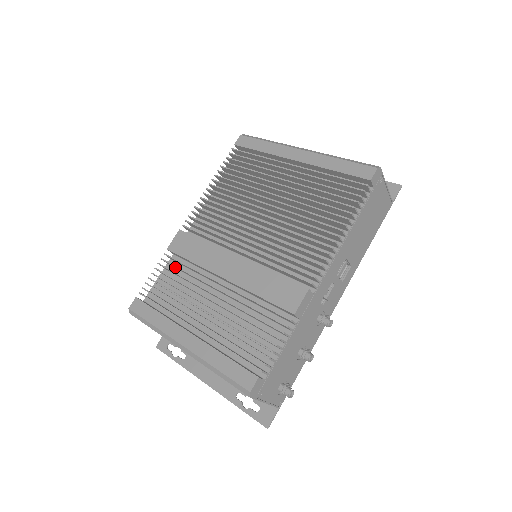
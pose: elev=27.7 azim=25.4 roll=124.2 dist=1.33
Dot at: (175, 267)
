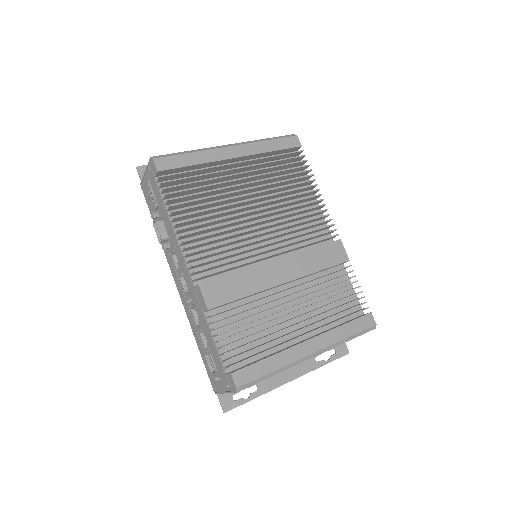
Dot at: occluded
